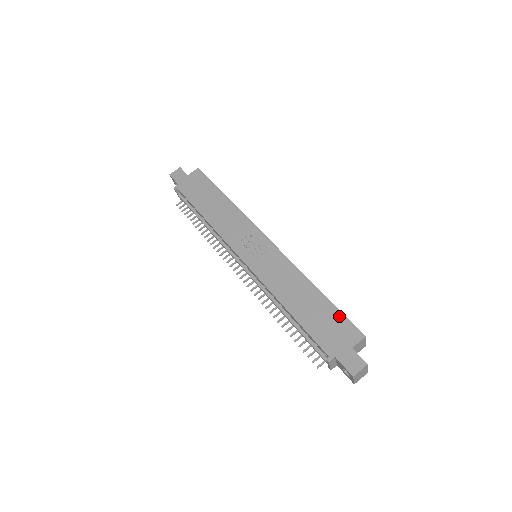
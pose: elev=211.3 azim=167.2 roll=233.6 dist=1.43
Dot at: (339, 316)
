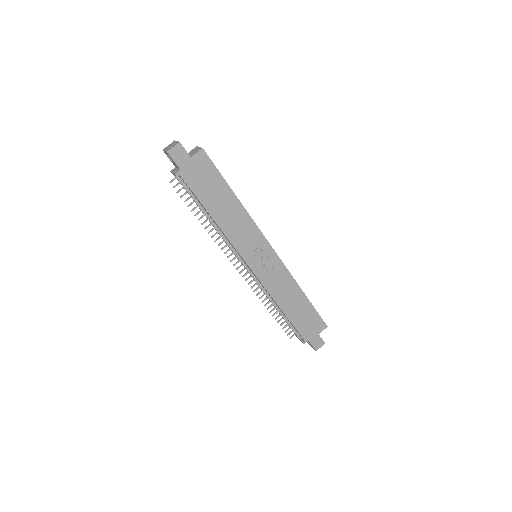
Dot at: (315, 314)
